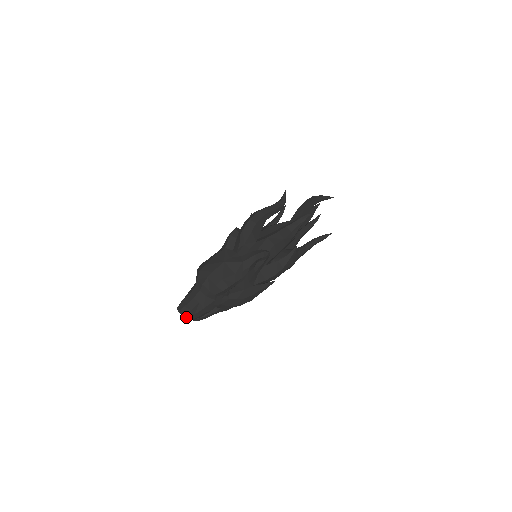
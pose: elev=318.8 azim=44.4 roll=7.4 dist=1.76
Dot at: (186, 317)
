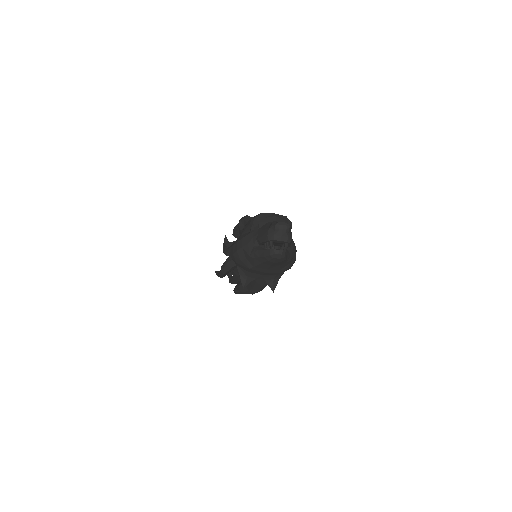
Dot at: (287, 234)
